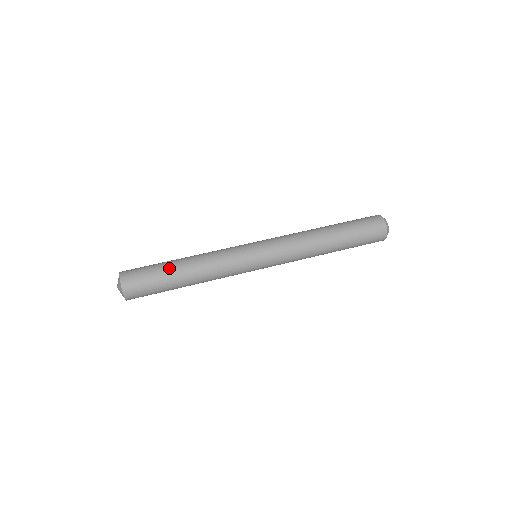
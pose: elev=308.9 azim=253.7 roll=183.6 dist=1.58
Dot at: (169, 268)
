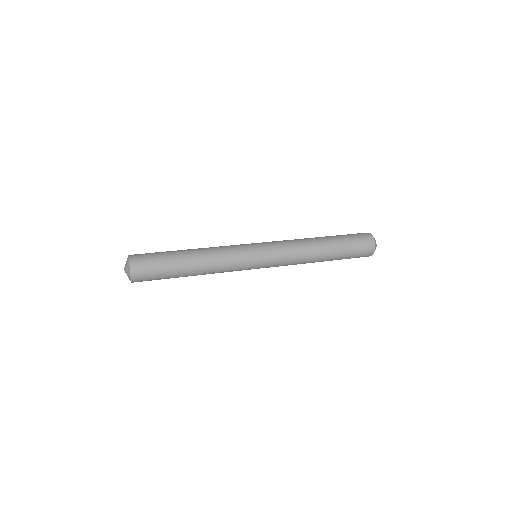
Dot at: (175, 252)
